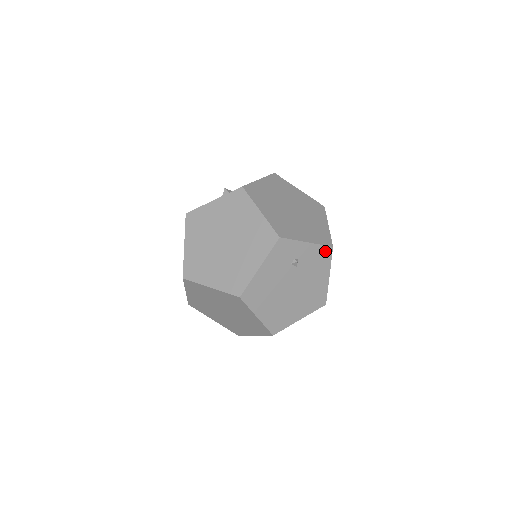
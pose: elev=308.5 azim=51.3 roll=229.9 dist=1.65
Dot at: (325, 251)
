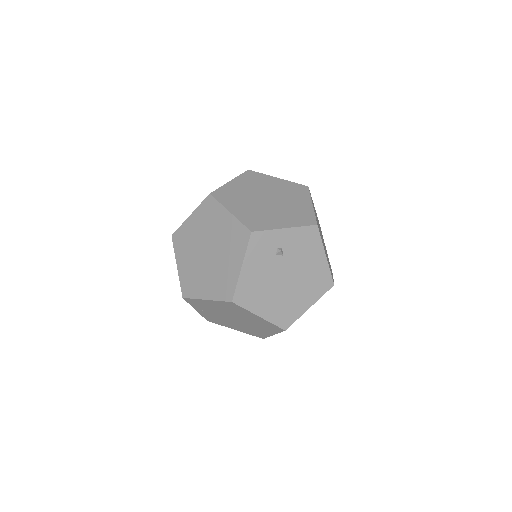
Dot at: (310, 231)
